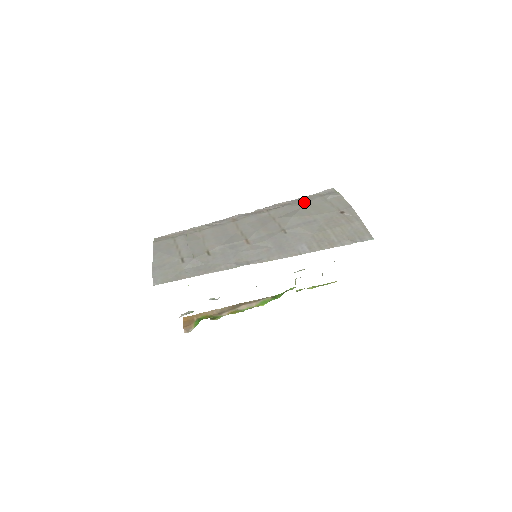
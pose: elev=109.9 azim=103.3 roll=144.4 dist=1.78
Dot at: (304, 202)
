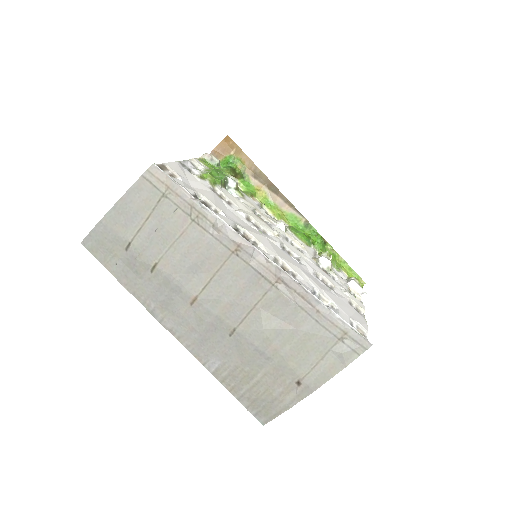
Dot at: (312, 325)
